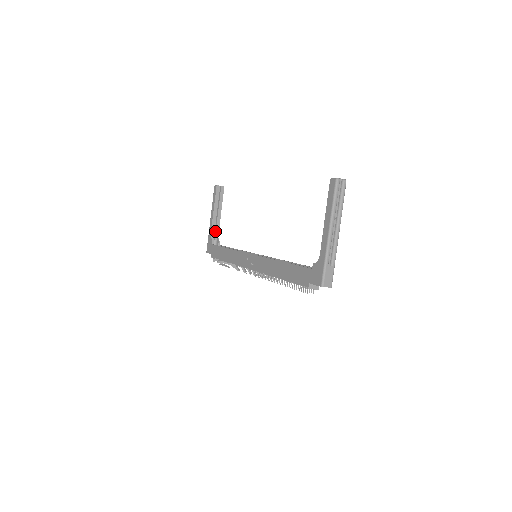
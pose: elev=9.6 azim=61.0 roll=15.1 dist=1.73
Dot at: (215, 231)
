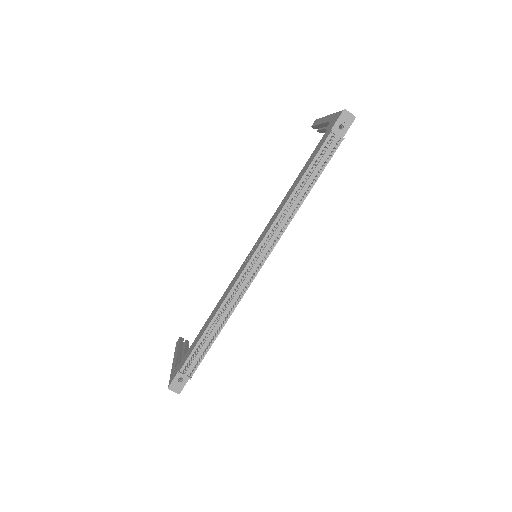
Dot at: occluded
